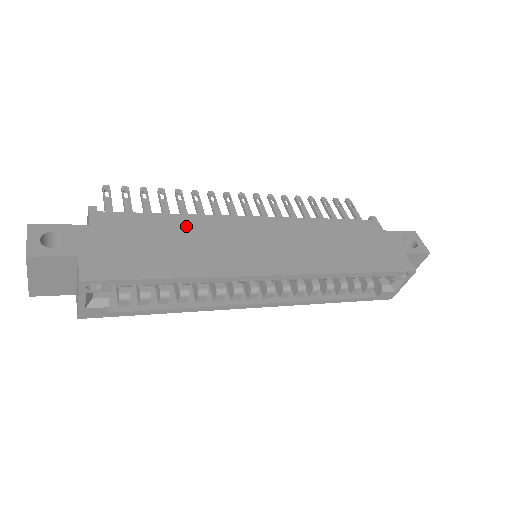
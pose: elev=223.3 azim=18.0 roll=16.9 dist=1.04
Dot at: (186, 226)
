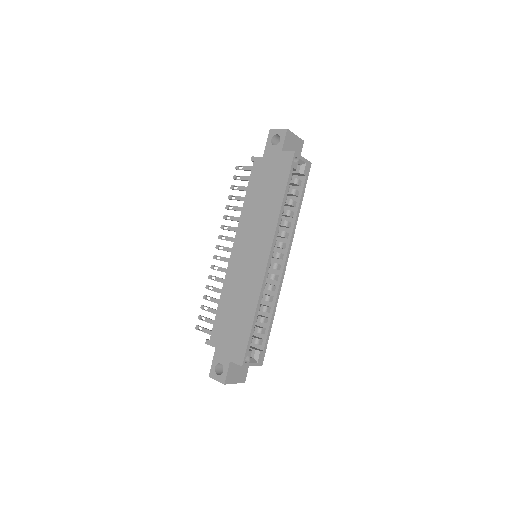
Dot at: (228, 297)
